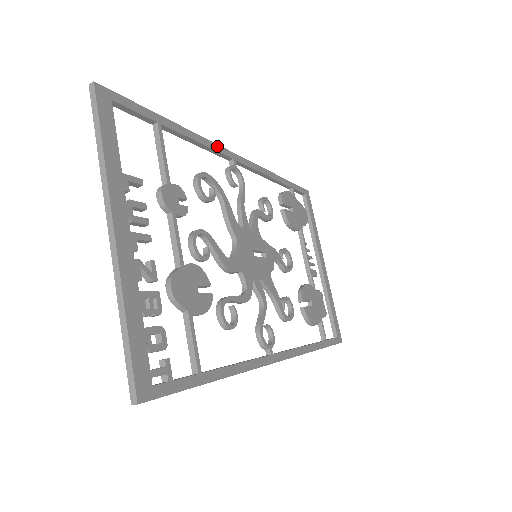
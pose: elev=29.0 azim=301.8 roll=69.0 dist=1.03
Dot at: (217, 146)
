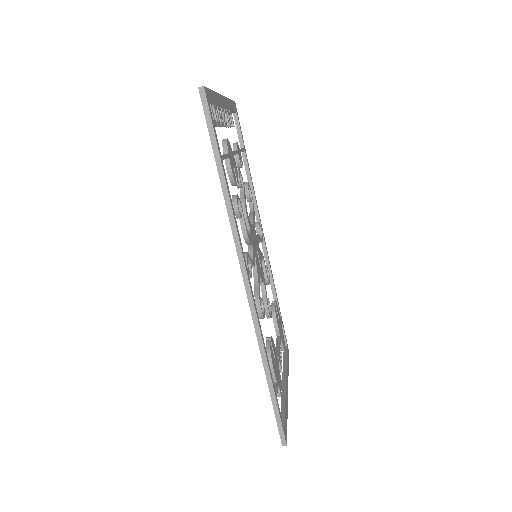
Dot at: occluded
